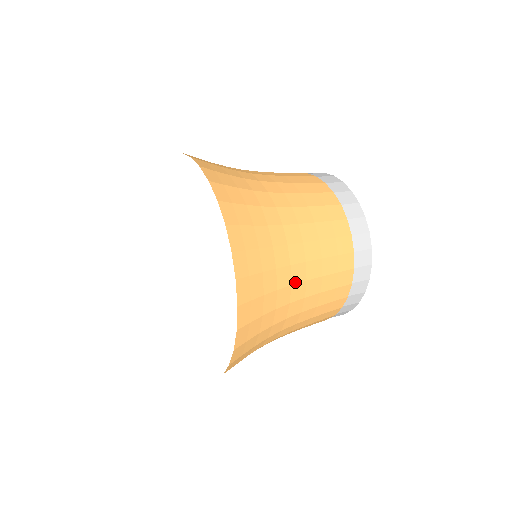
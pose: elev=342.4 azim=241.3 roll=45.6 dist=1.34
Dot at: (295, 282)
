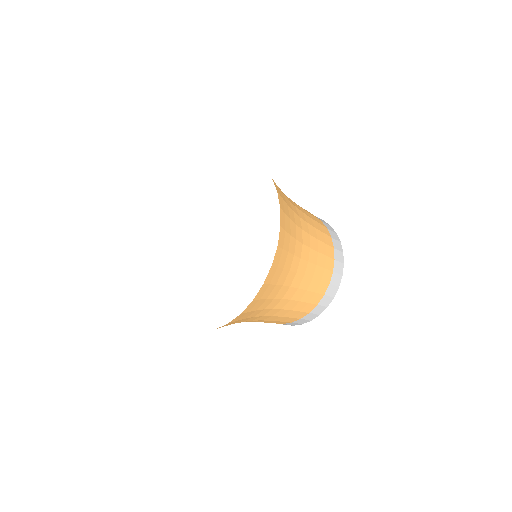
Dot at: (303, 258)
